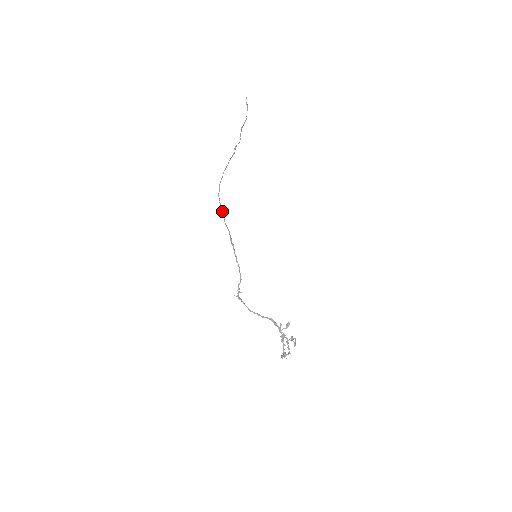
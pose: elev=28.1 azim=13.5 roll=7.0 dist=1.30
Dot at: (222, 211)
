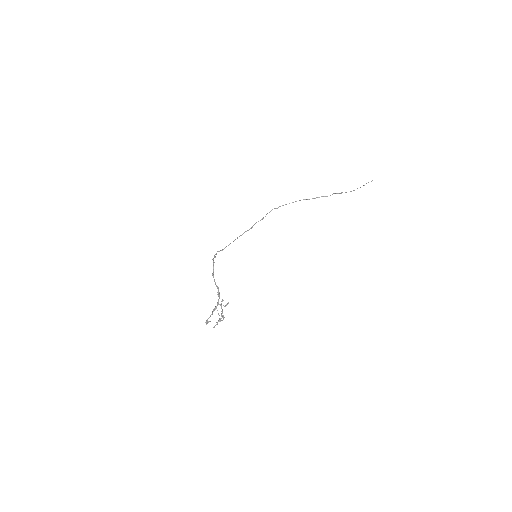
Dot at: (263, 217)
